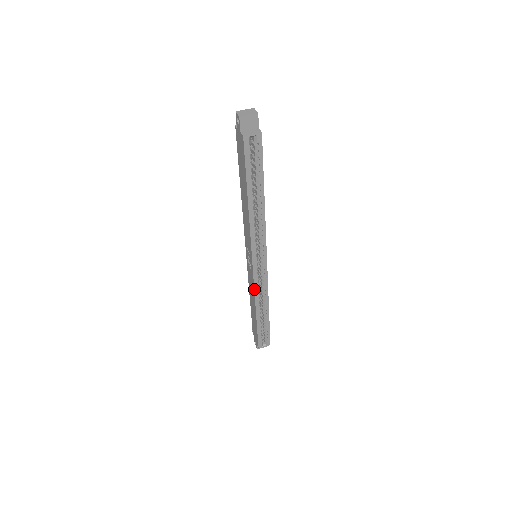
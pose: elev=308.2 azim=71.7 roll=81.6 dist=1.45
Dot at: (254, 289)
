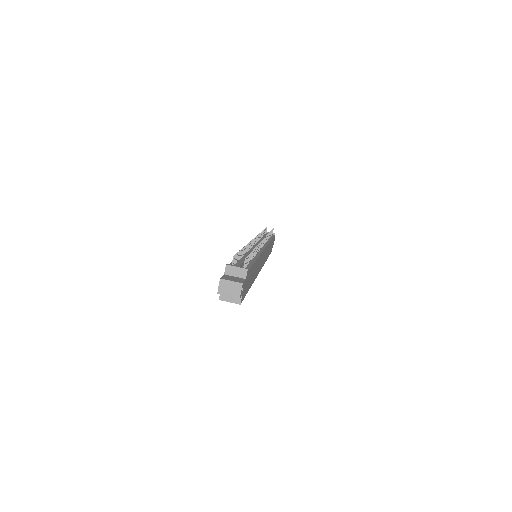
Dot at: occluded
